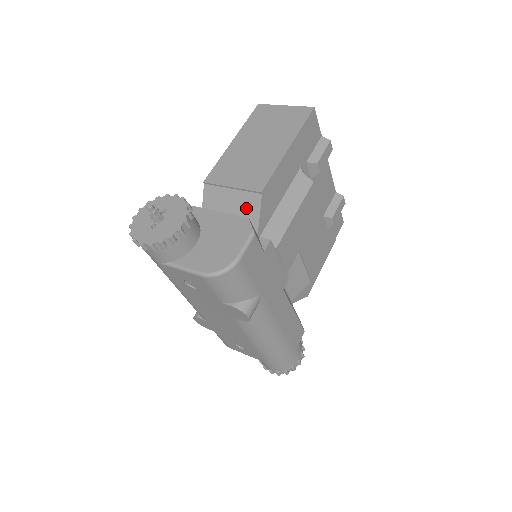
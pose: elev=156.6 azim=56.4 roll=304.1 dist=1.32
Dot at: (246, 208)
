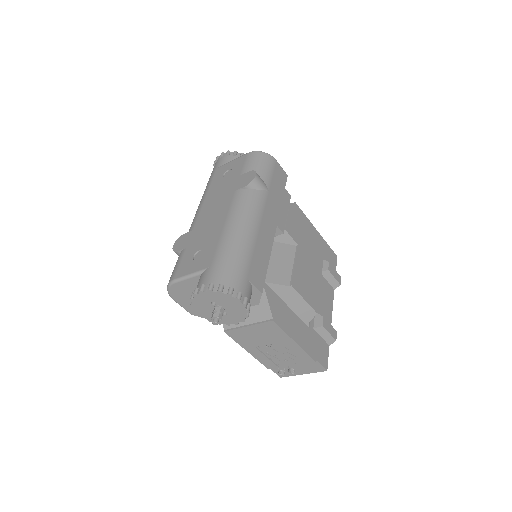
Dot at: occluded
